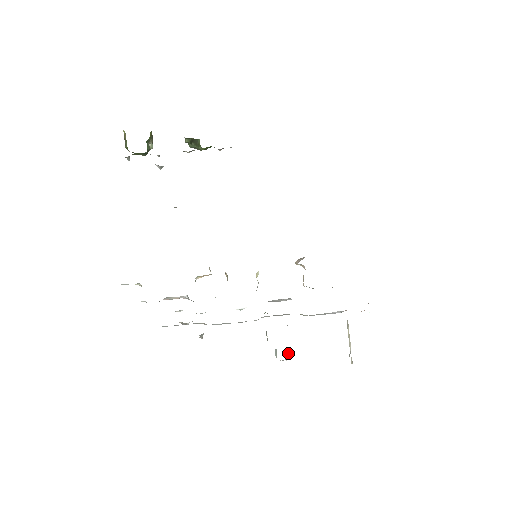
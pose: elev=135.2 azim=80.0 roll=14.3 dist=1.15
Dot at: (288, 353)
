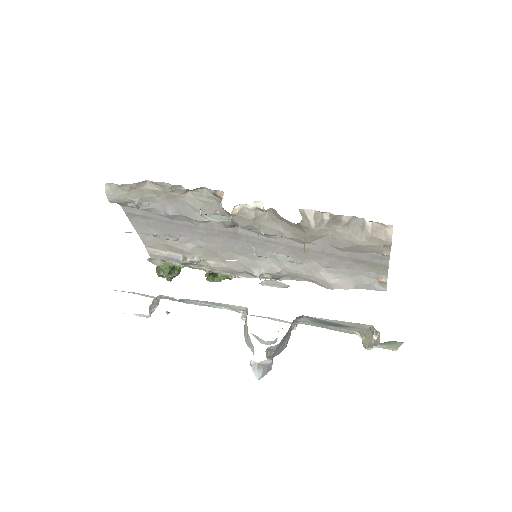
Dot at: (271, 364)
